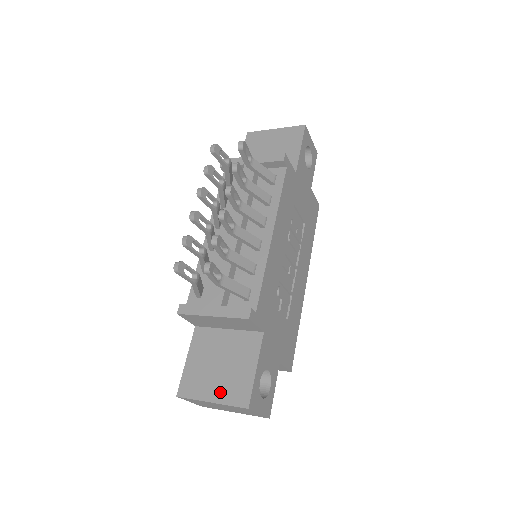
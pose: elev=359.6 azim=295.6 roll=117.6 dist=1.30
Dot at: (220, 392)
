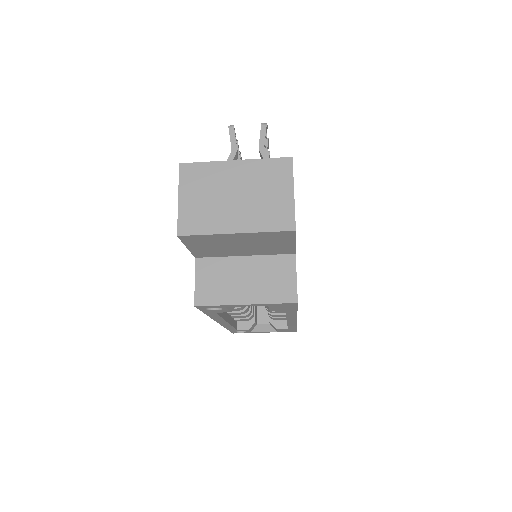
Dot at: occluded
